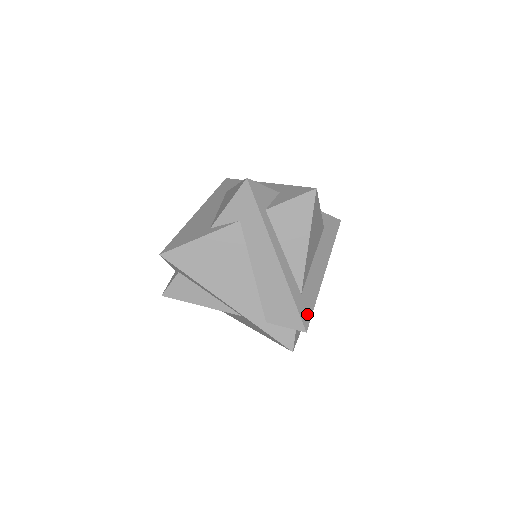
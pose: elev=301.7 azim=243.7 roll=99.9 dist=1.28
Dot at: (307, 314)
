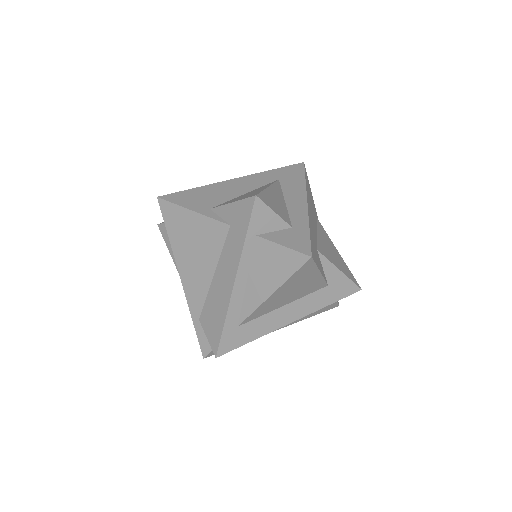
Dot at: (231, 345)
